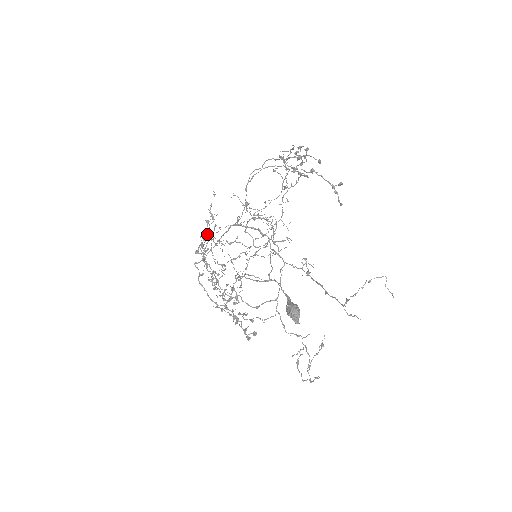
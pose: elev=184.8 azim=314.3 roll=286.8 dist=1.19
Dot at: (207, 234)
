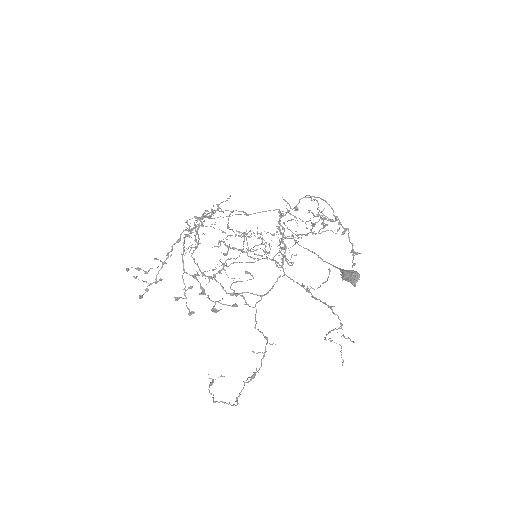
Dot at: (210, 215)
